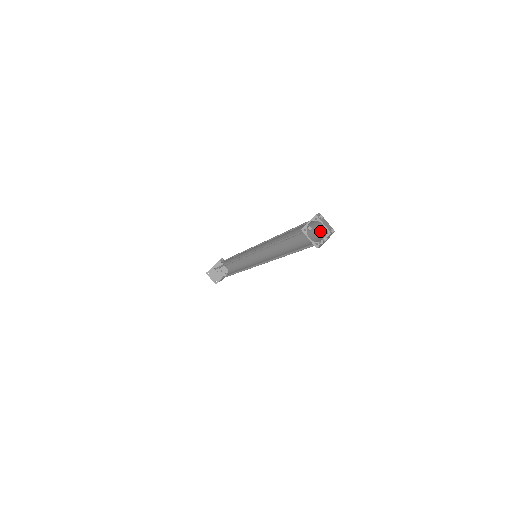
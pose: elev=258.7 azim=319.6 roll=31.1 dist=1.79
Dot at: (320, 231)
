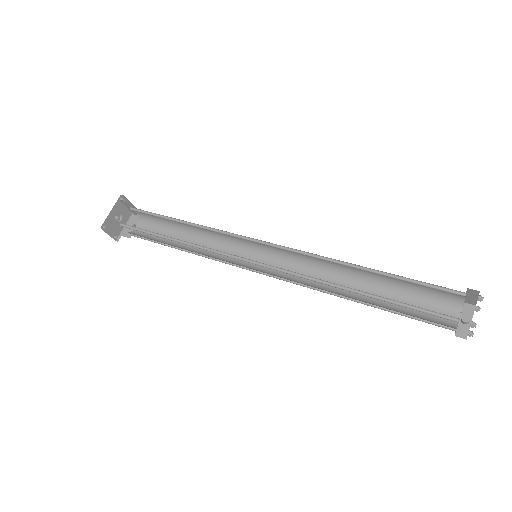
Dot at: (449, 298)
